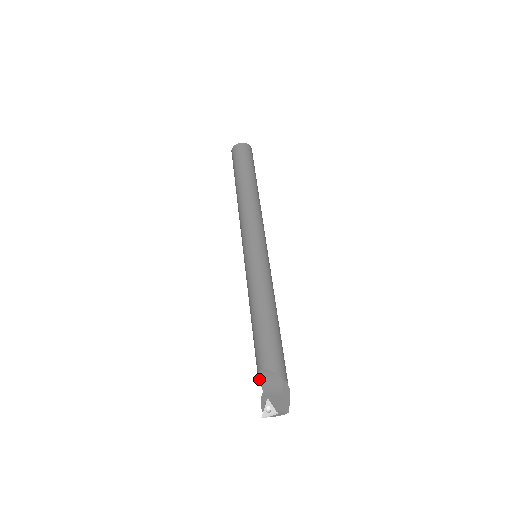
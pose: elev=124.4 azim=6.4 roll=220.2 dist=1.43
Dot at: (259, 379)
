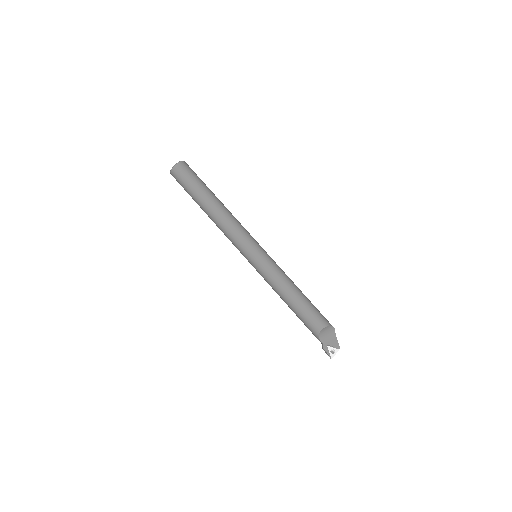
Dot at: (319, 336)
